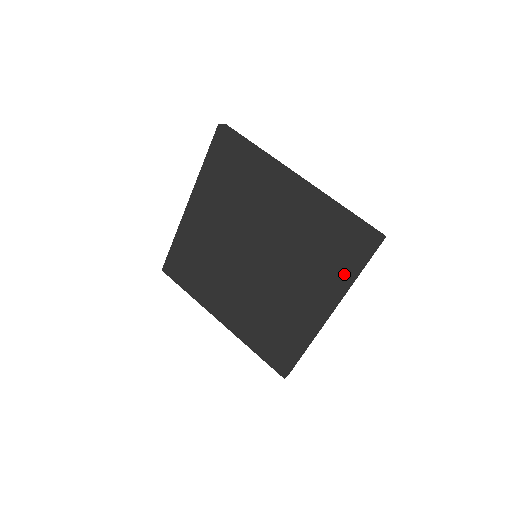
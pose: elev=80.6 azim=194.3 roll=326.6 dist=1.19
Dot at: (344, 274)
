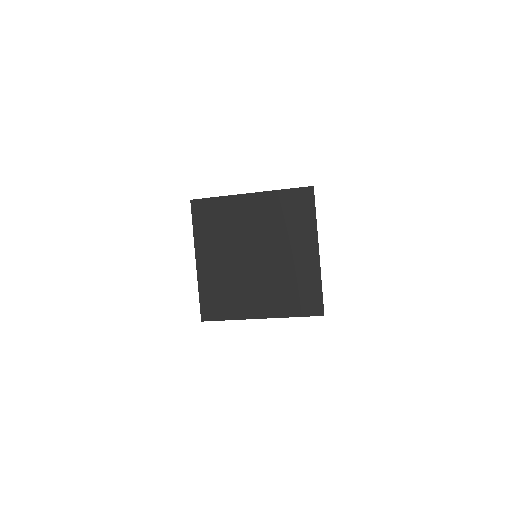
Dot at: (309, 219)
